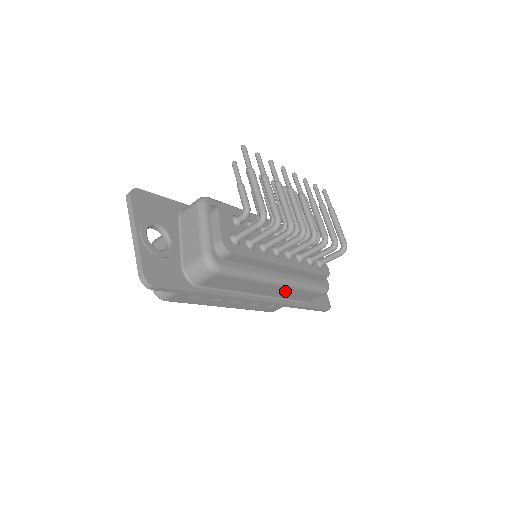
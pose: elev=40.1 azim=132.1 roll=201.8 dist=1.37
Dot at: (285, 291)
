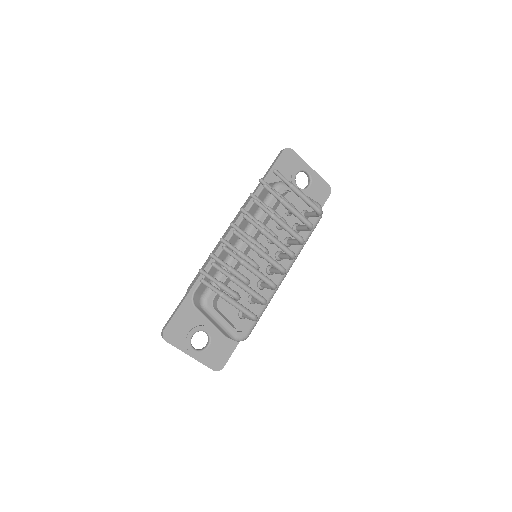
Dot at: occluded
